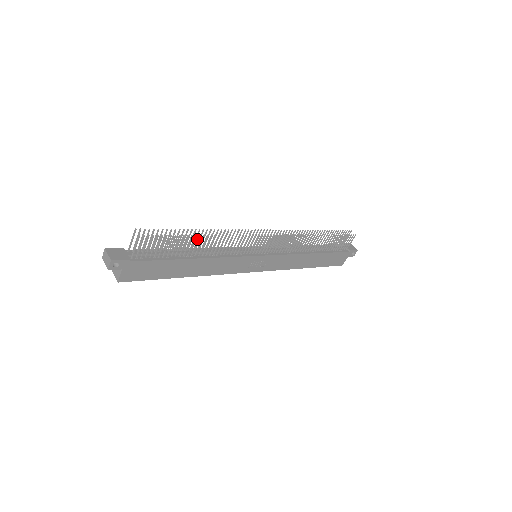
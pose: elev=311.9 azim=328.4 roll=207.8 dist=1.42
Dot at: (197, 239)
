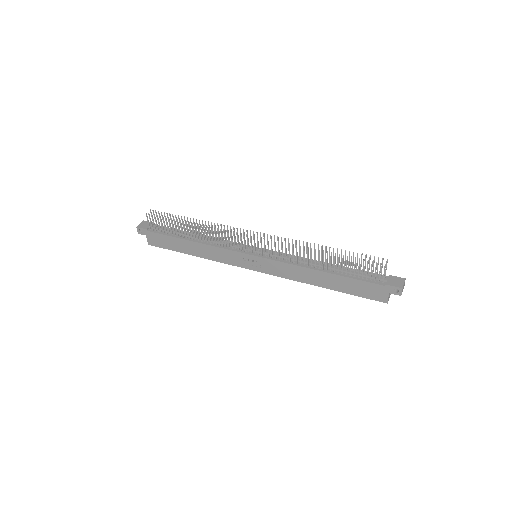
Dot at: (187, 225)
